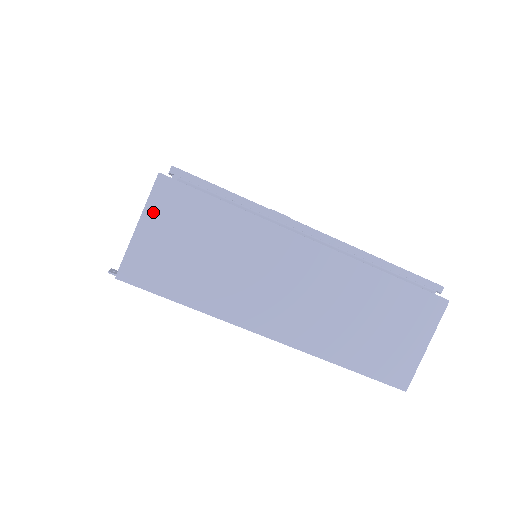
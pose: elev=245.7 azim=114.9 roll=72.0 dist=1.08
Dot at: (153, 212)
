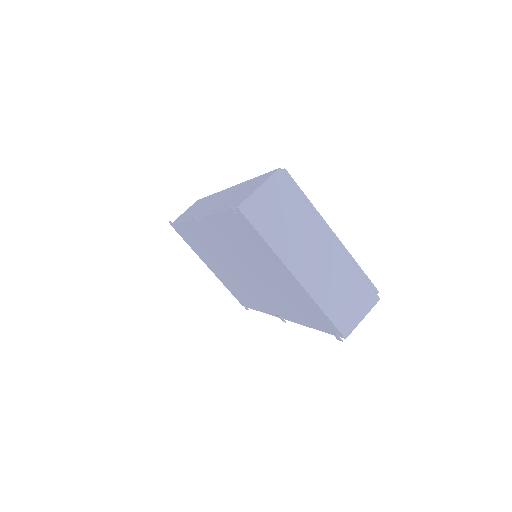
Dot at: (269, 185)
